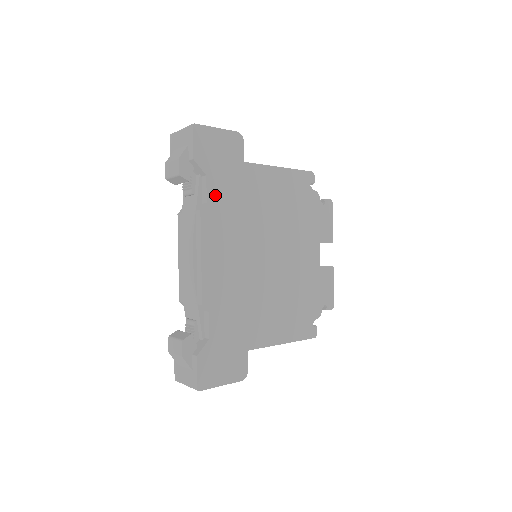
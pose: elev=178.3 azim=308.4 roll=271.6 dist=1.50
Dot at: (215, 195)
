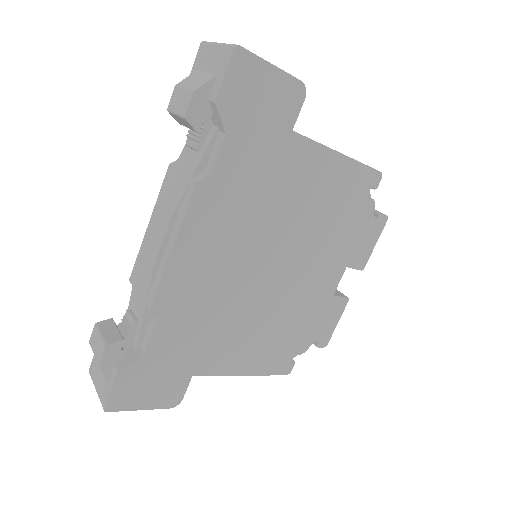
Dot at: (228, 167)
